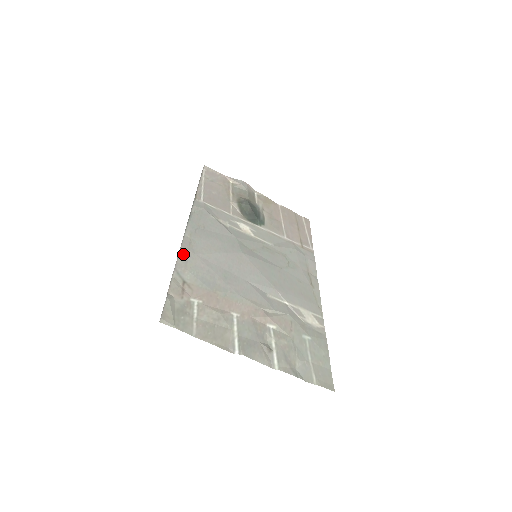
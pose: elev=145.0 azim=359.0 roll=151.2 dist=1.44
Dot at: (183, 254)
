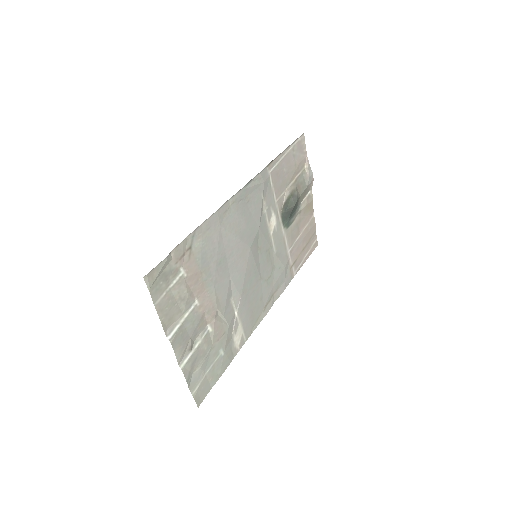
Dot at: (212, 219)
